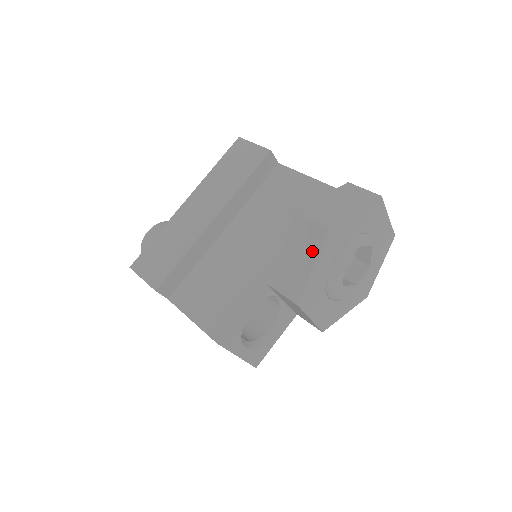
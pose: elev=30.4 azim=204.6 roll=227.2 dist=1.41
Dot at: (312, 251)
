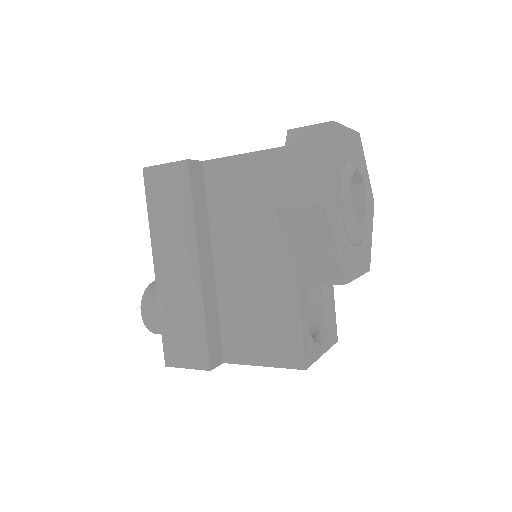
Dot at: (323, 233)
